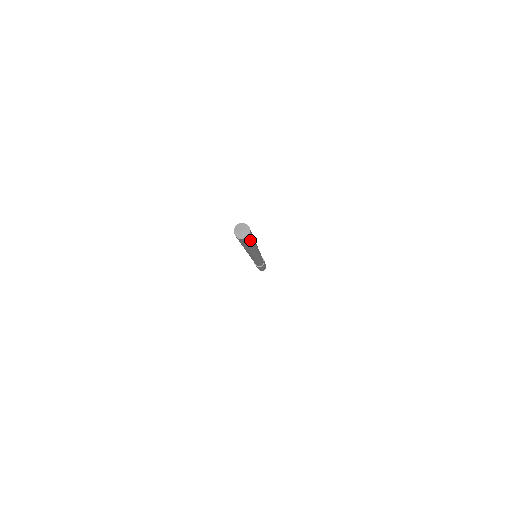
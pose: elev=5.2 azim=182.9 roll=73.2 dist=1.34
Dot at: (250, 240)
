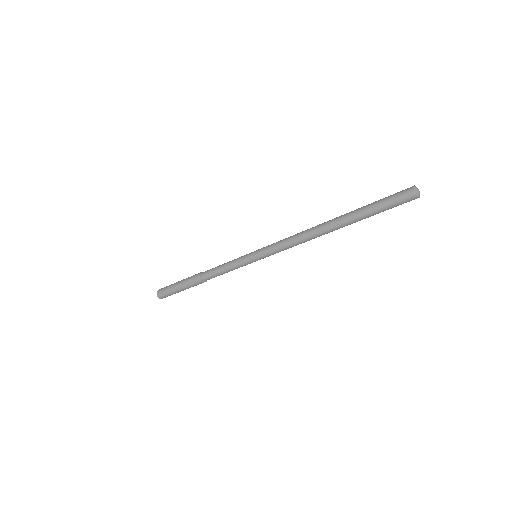
Dot at: (396, 206)
